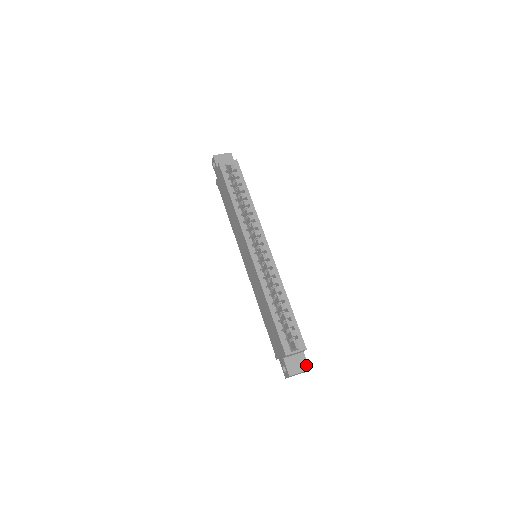
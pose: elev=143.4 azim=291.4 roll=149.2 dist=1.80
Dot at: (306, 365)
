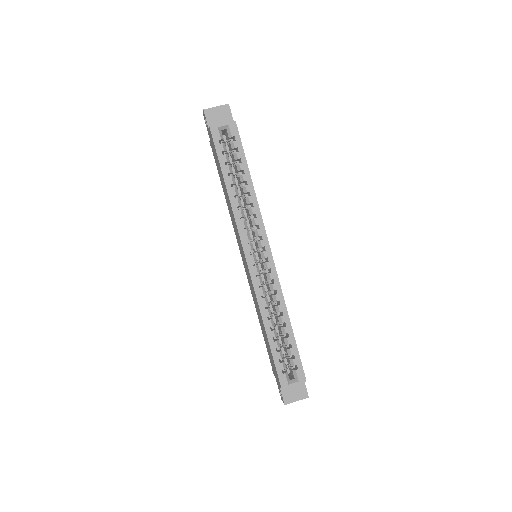
Dot at: (305, 393)
